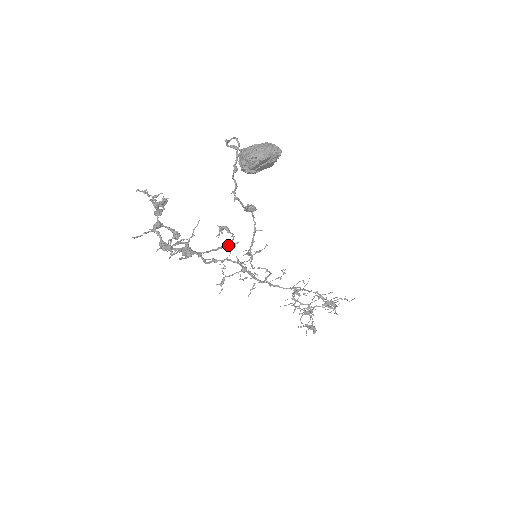
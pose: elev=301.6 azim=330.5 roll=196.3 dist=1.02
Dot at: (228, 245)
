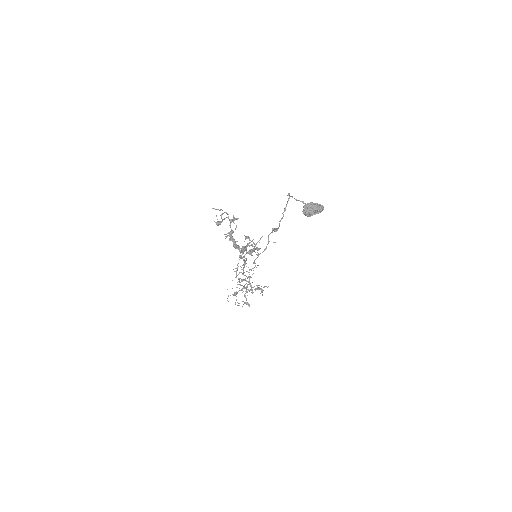
Dot at: (257, 249)
